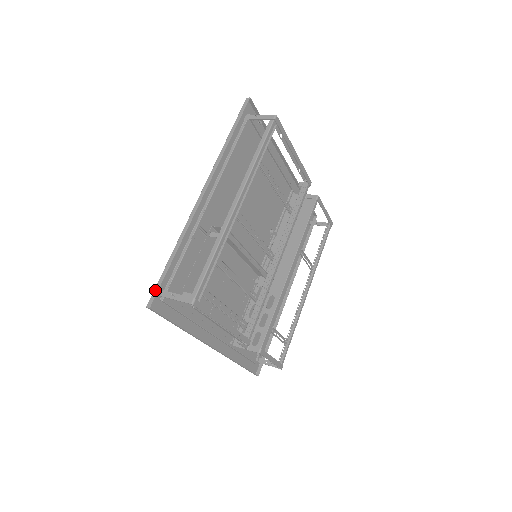
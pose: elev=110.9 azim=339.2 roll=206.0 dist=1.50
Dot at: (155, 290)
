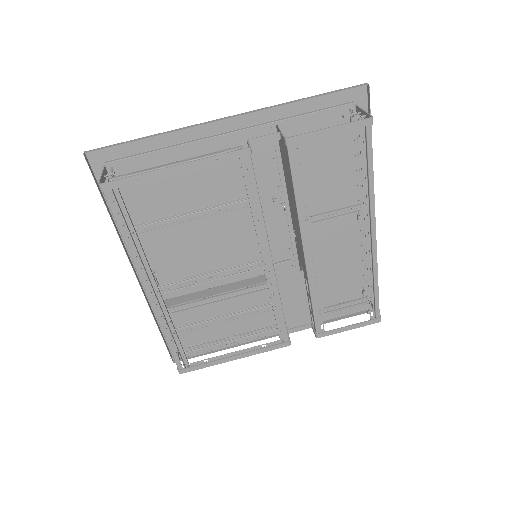
Dot at: (168, 350)
